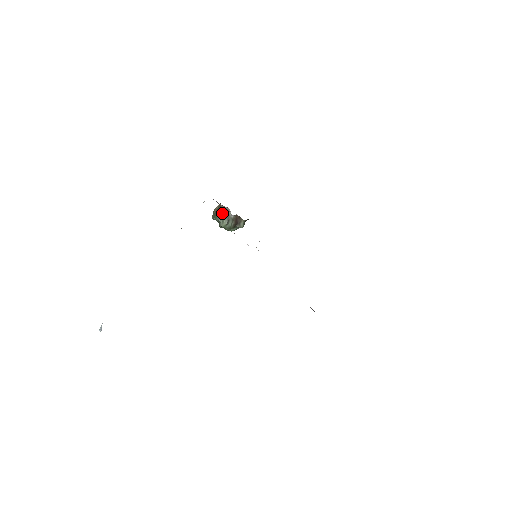
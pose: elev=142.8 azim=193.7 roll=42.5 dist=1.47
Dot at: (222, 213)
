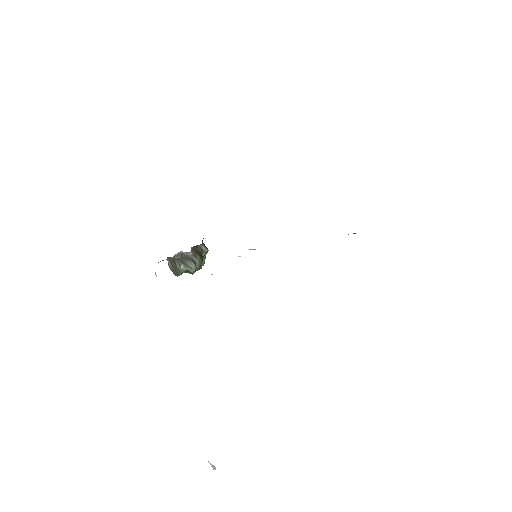
Dot at: (180, 262)
